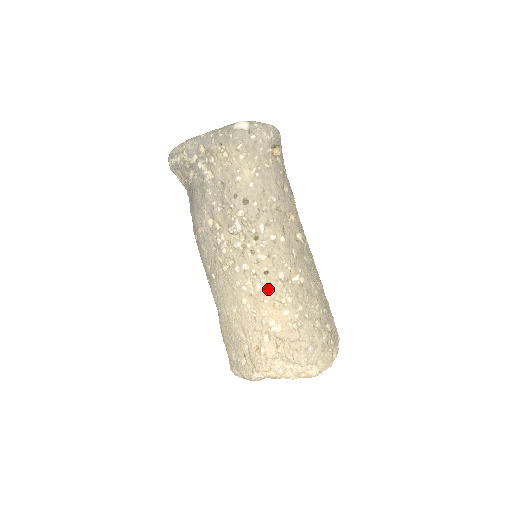
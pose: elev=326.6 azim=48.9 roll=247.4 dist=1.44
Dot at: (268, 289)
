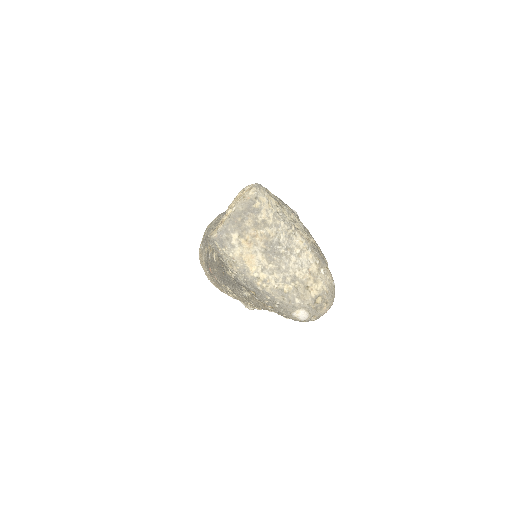
Dot at: occluded
